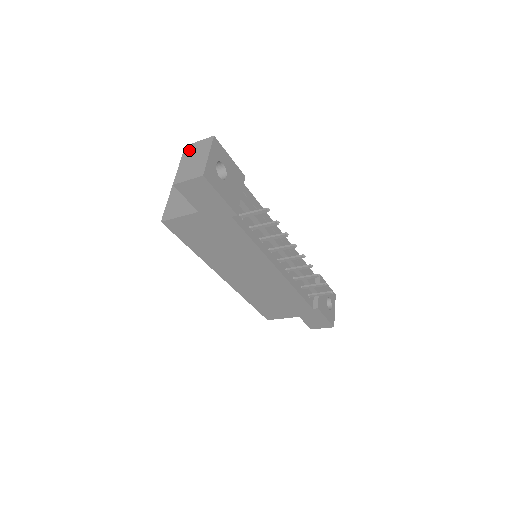
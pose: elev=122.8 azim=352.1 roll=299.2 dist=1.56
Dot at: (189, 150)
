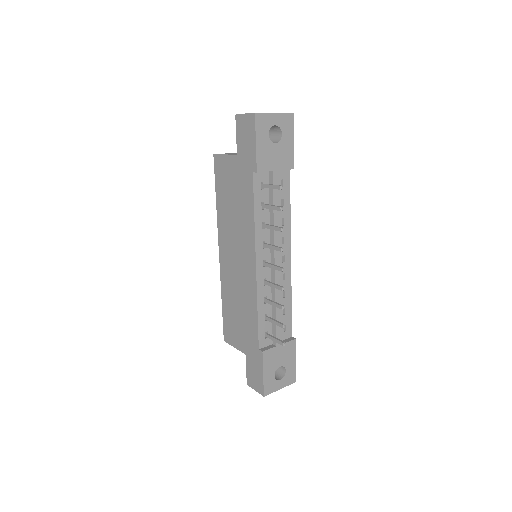
Dot at: occluded
